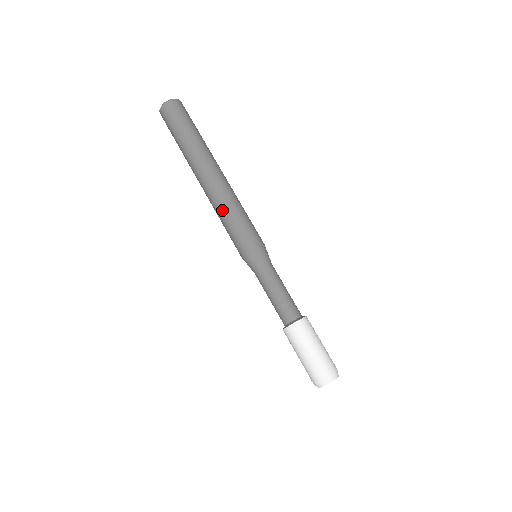
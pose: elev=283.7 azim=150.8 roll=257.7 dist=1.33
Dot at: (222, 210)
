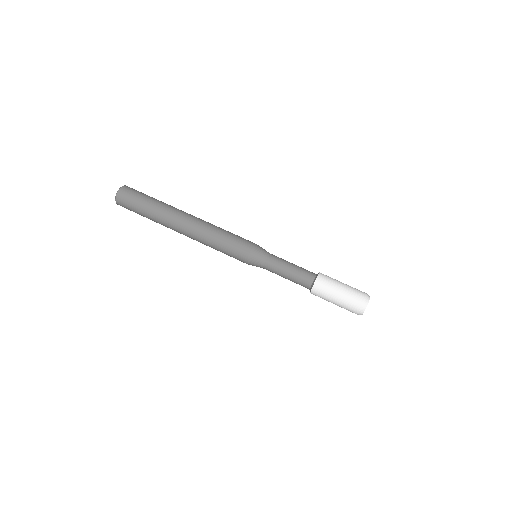
Dot at: (211, 237)
